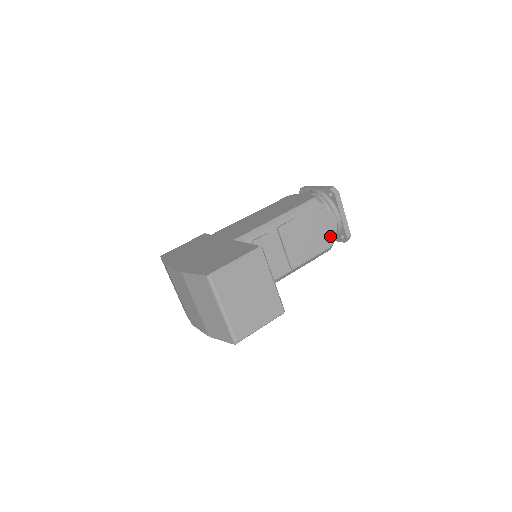
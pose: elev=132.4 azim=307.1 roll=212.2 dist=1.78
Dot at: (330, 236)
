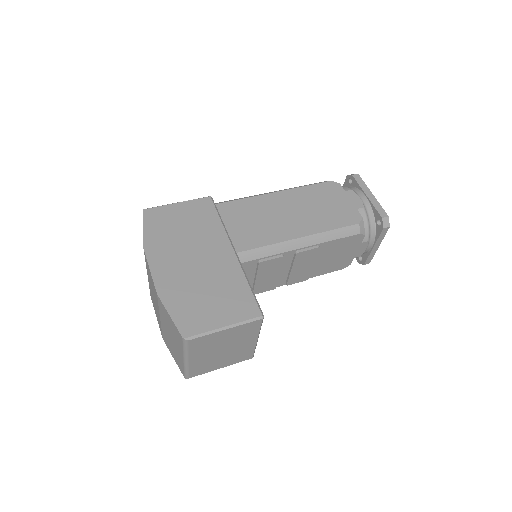
Dot at: (348, 261)
